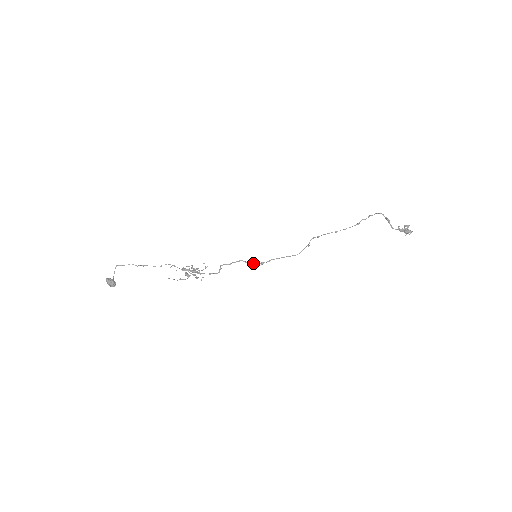
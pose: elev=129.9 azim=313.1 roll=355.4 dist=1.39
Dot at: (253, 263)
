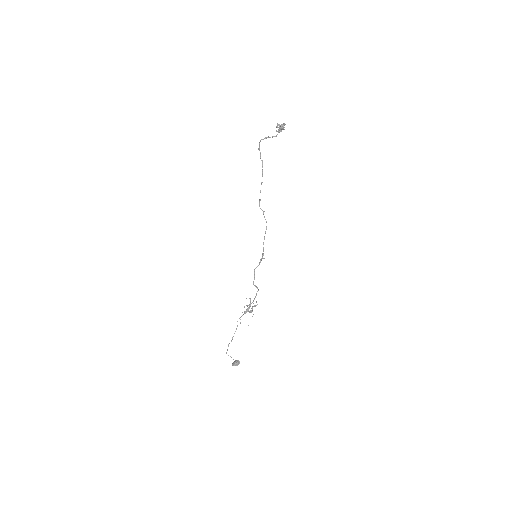
Dot at: (260, 262)
